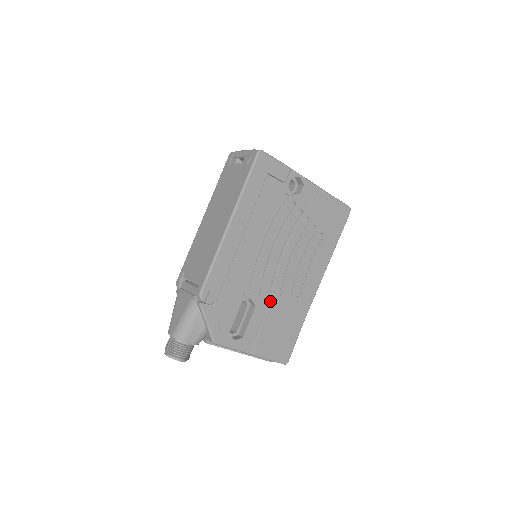
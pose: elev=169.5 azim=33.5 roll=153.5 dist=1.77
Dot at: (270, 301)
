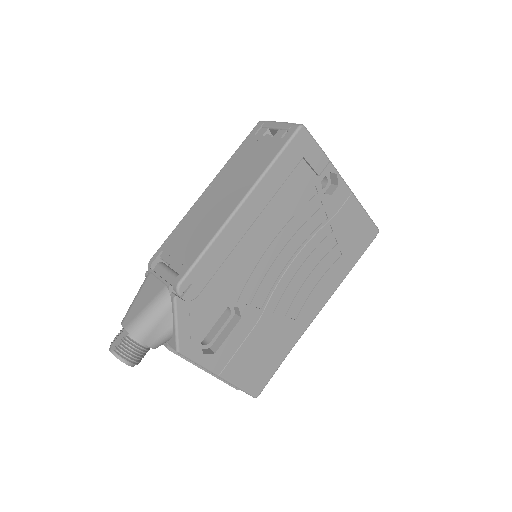
Dot at: (260, 316)
